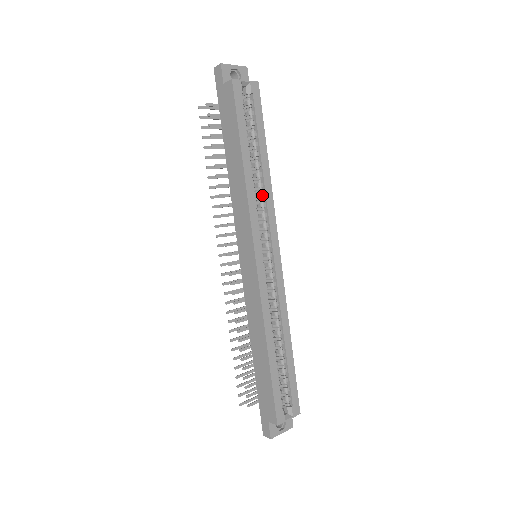
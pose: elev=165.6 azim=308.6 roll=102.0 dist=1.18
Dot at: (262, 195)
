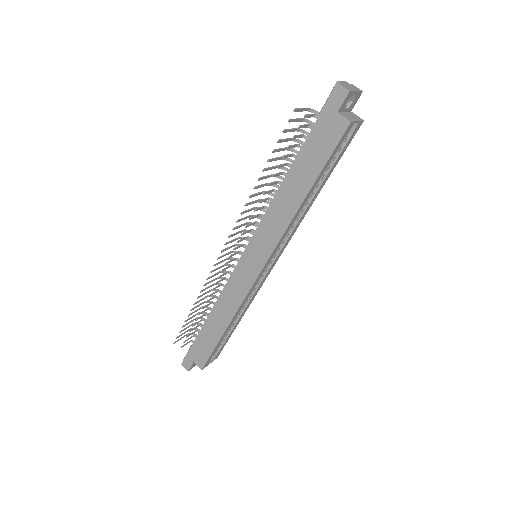
Dot at: (296, 220)
